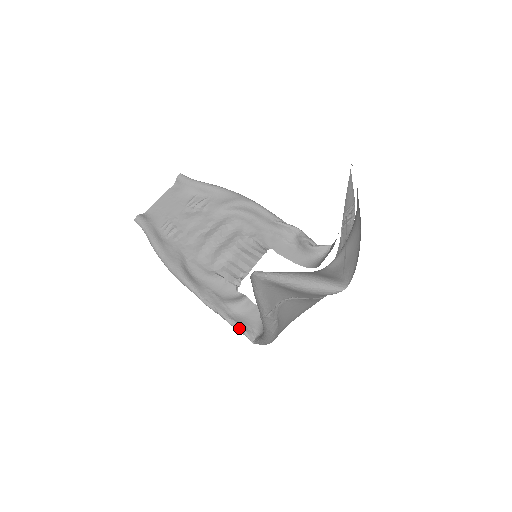
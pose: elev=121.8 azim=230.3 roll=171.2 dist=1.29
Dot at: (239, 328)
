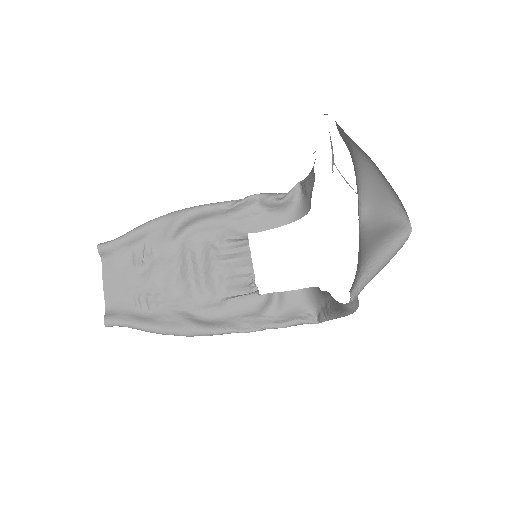
Dot at: (296, 323)
